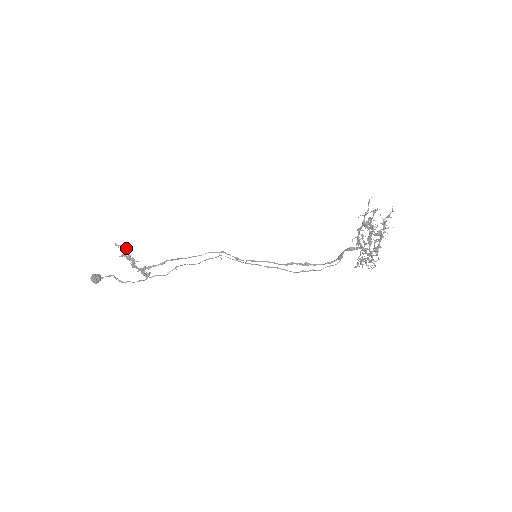
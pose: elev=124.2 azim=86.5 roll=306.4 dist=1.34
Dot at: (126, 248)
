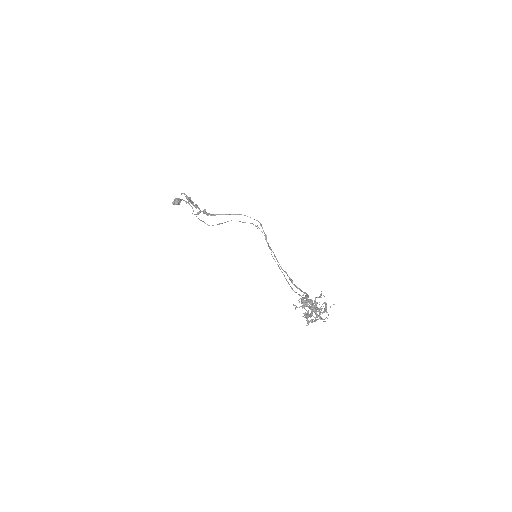
Dot at: (188, 198)
